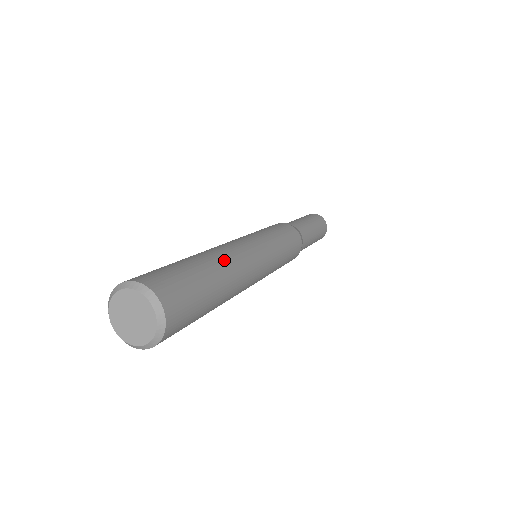
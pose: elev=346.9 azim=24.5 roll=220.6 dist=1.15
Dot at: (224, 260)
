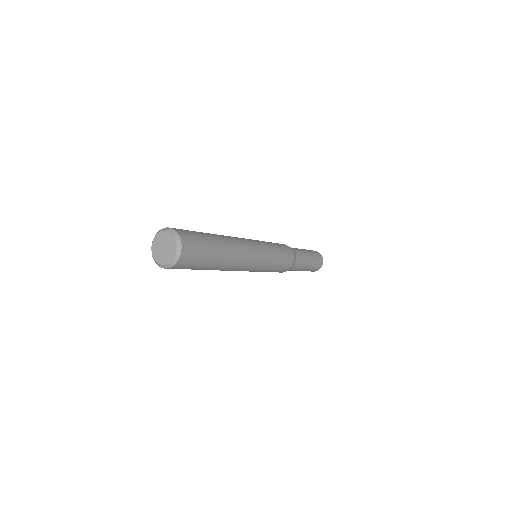
Dot at: (226, 238)
